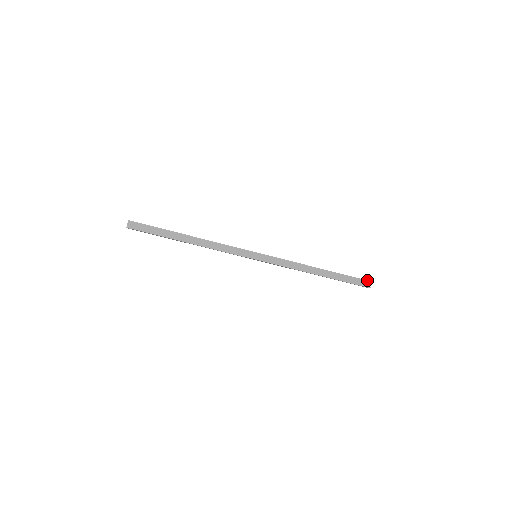
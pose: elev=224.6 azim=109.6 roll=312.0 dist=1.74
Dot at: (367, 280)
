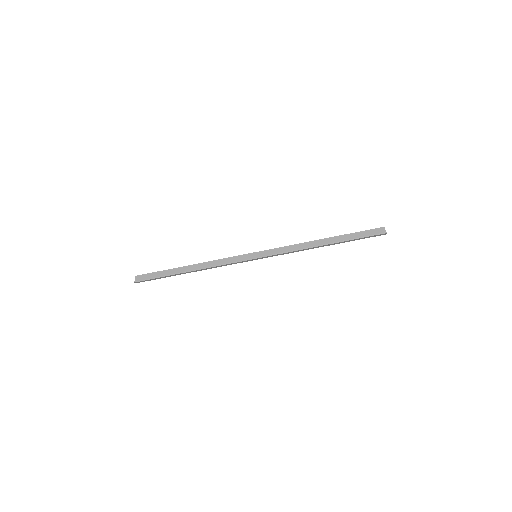
Dot at: (381, 227)
